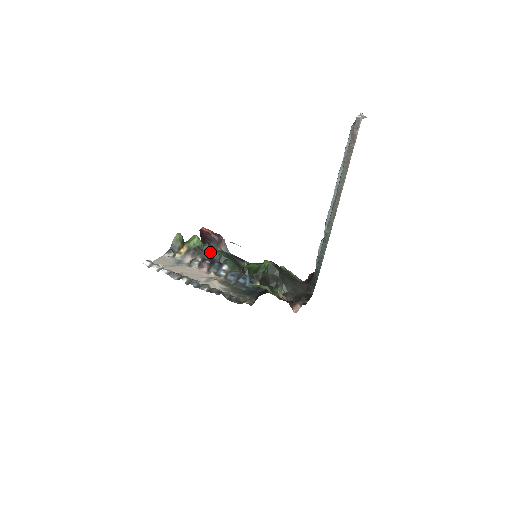
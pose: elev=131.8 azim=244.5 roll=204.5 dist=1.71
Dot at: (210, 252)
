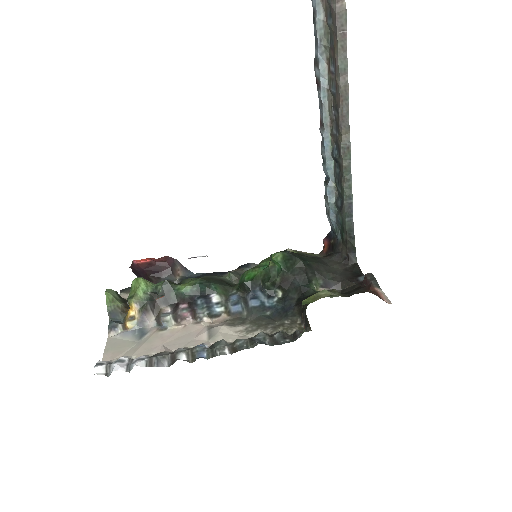
Dot at: (177, 290)
